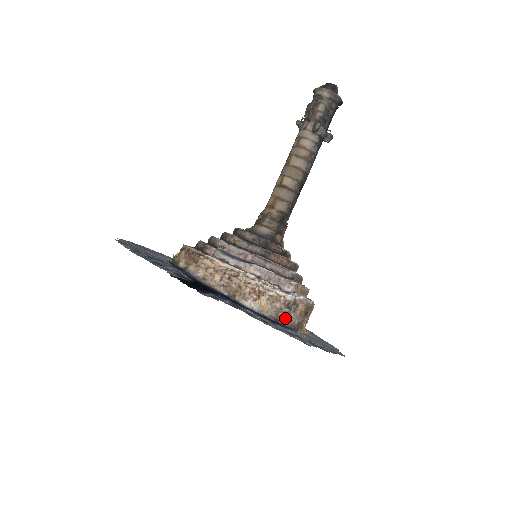
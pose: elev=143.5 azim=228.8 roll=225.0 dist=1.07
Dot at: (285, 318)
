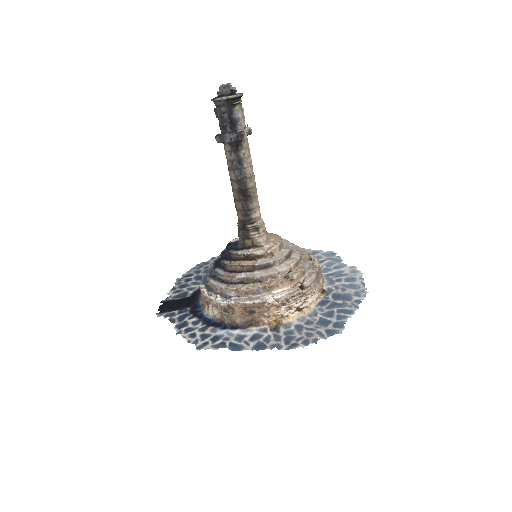
Dot at: (228, 319)
